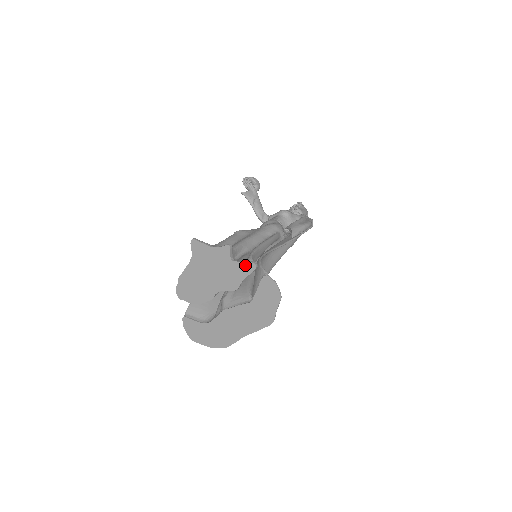
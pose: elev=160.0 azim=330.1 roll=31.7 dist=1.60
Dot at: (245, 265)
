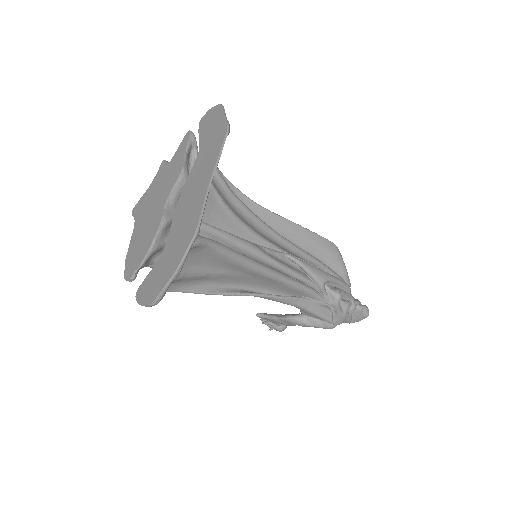
Dot at: (181, 146)
